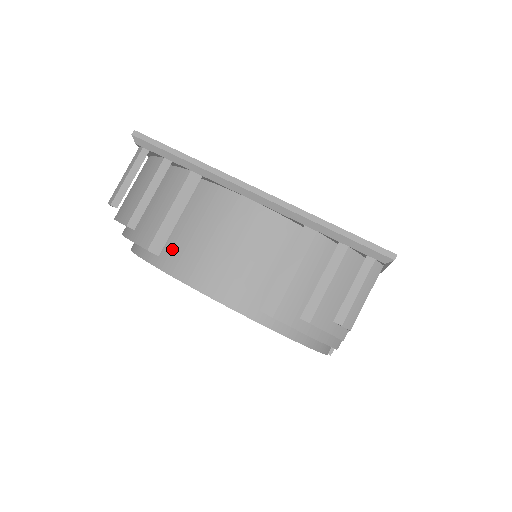
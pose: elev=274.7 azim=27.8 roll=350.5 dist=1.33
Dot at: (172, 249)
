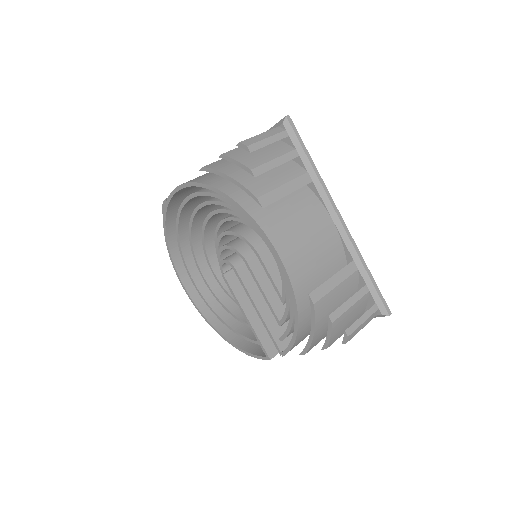
Dot at: (267, 210)
